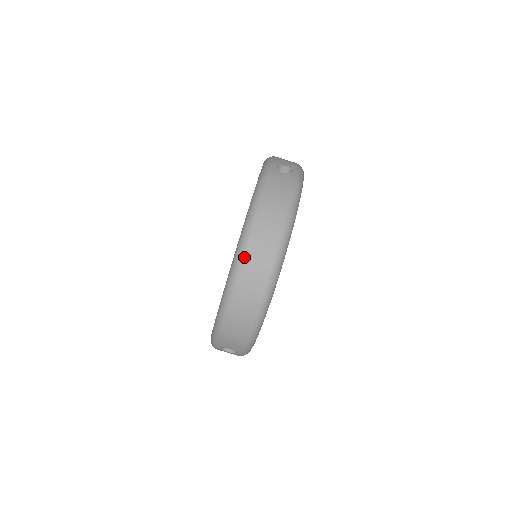
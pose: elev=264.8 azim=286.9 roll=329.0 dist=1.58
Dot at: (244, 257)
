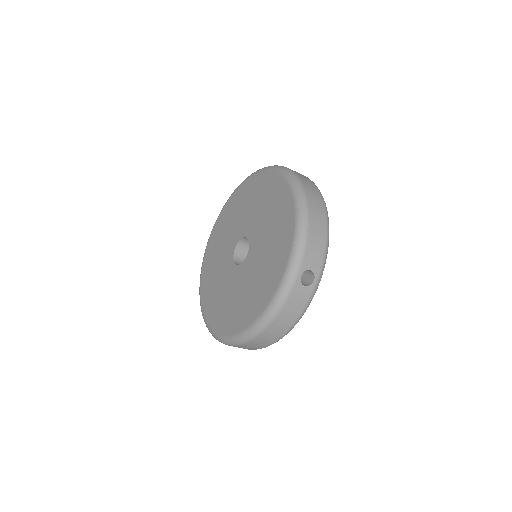
Dot at: (244, 344)
